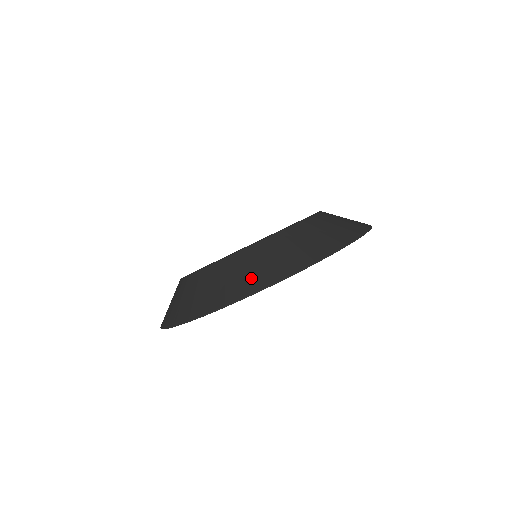
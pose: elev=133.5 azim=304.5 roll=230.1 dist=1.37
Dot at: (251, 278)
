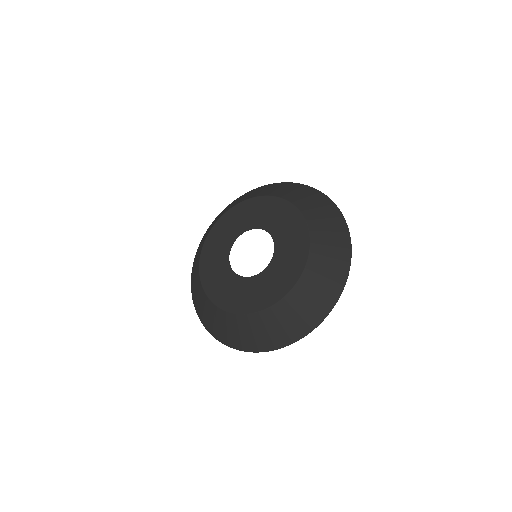
Dot at: (277, 337)
